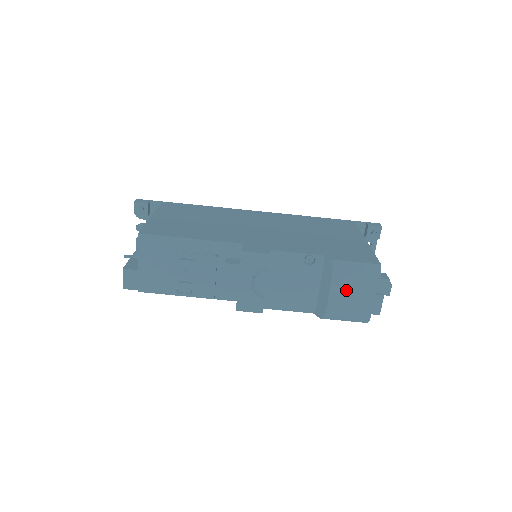
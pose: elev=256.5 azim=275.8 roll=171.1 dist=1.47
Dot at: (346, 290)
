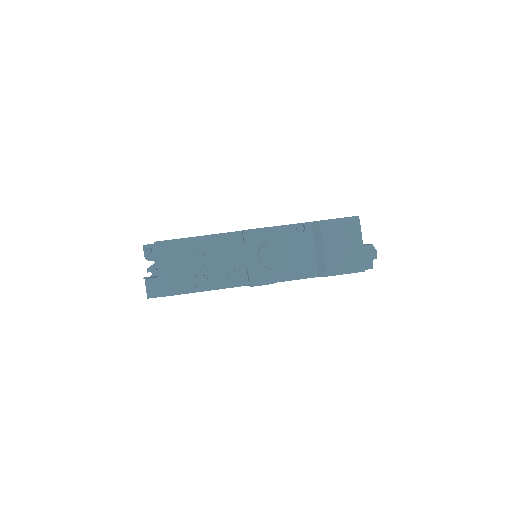
Dot at: (337, 243)
